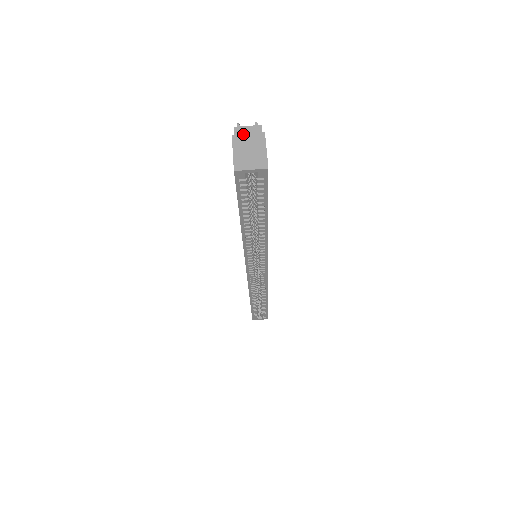
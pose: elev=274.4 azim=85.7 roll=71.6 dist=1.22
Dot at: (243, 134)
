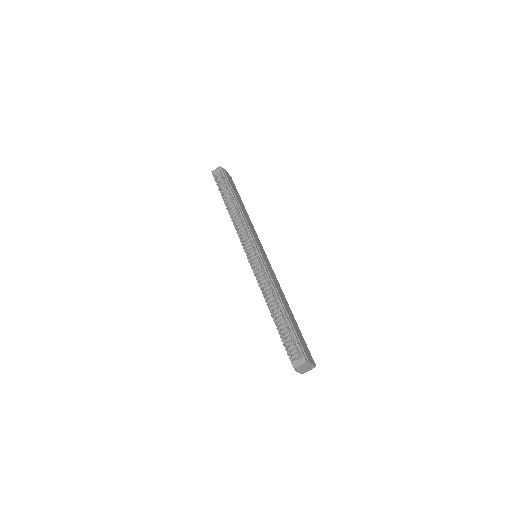
Dot at: (300, 368)
